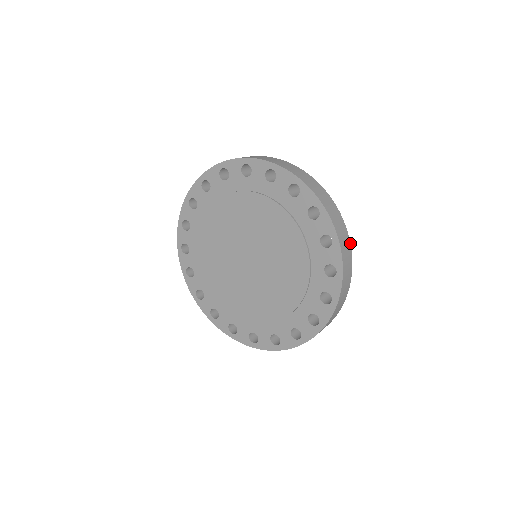
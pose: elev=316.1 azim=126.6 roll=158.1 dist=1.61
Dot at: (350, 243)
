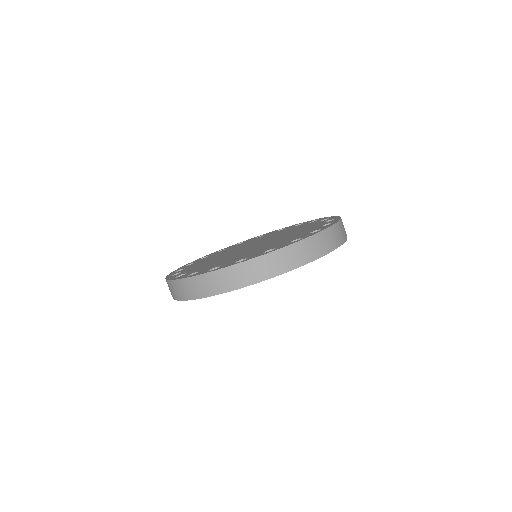
Dot at: (340, 220)
